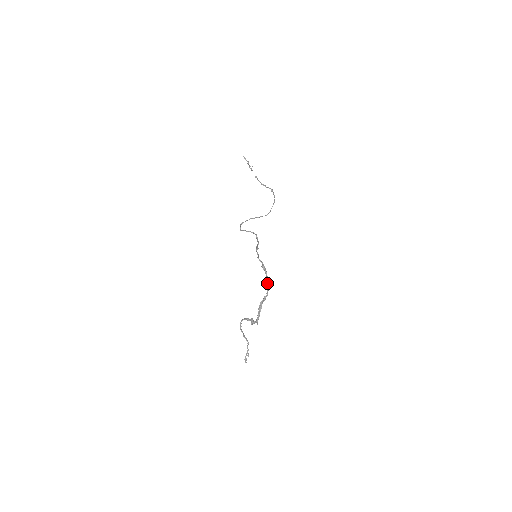
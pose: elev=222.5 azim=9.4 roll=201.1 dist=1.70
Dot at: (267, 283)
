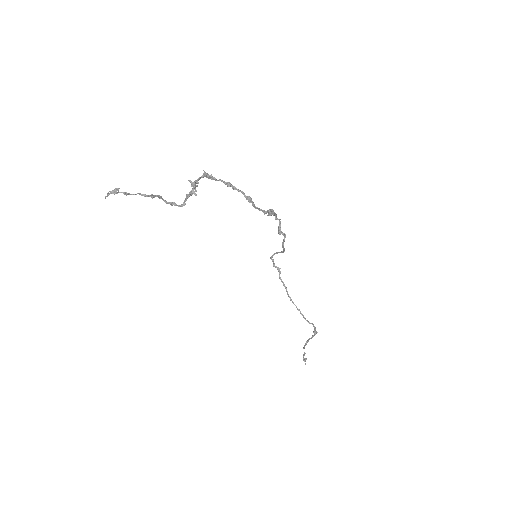
Dot at: (256, 207)
